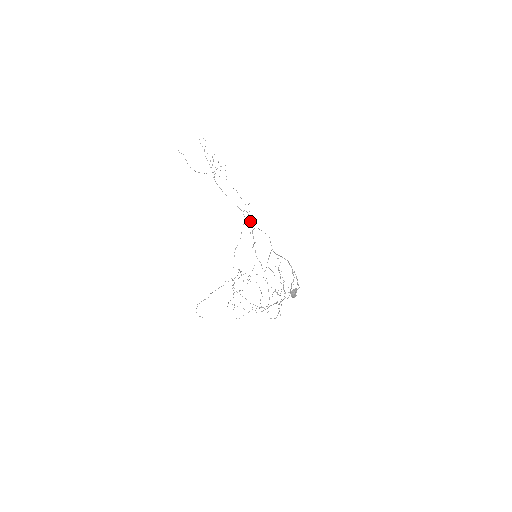
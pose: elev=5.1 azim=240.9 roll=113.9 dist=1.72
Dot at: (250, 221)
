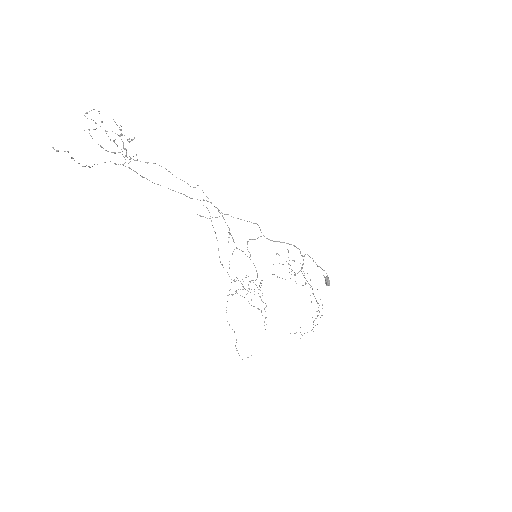
Dot at: (219, 212)
